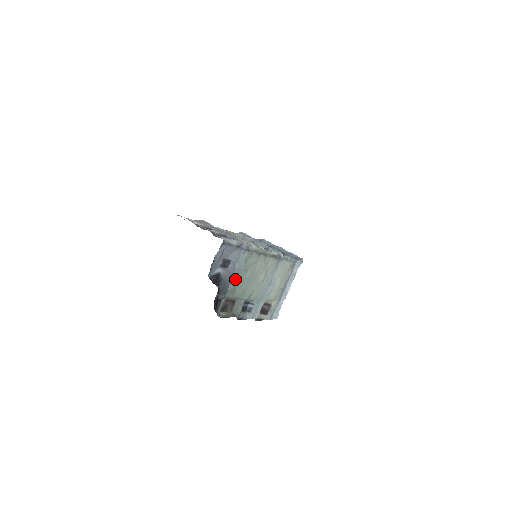
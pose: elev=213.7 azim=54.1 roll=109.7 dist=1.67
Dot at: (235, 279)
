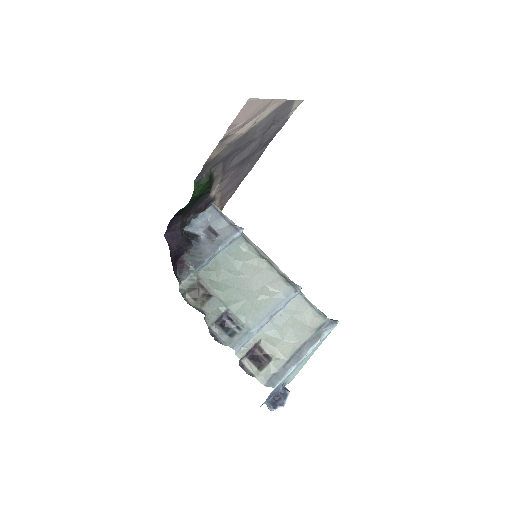
Dot at: (220, 265)
